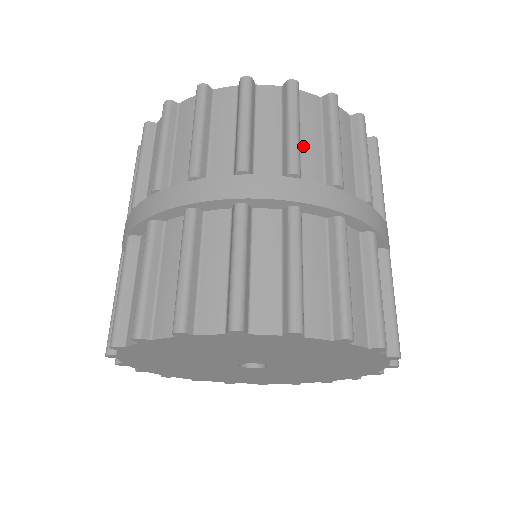
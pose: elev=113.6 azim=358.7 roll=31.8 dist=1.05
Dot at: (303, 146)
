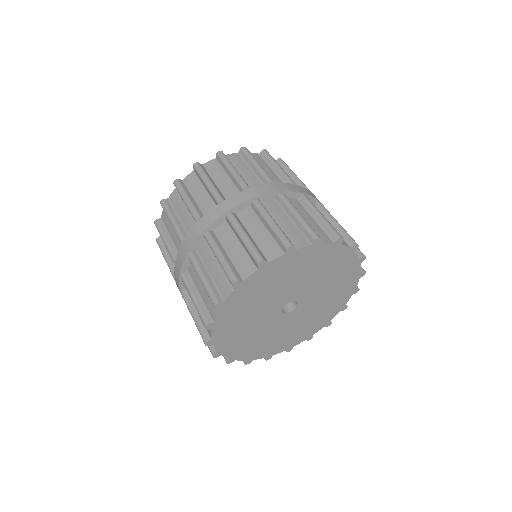
Dot at: occluded
